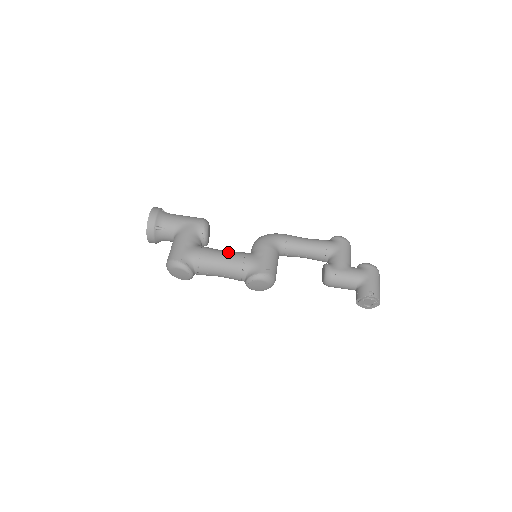
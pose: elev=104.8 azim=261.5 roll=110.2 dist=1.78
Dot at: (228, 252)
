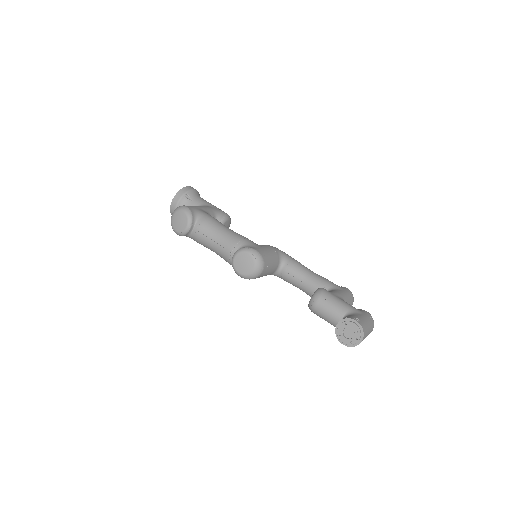
Dot at: occluded
